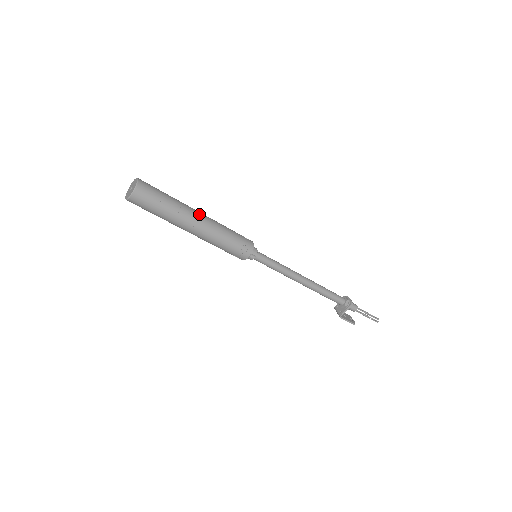
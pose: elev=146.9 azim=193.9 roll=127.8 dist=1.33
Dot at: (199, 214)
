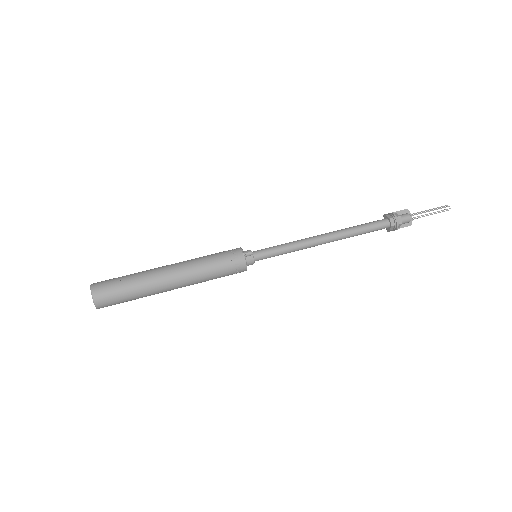
Dot at: (170, 281)
